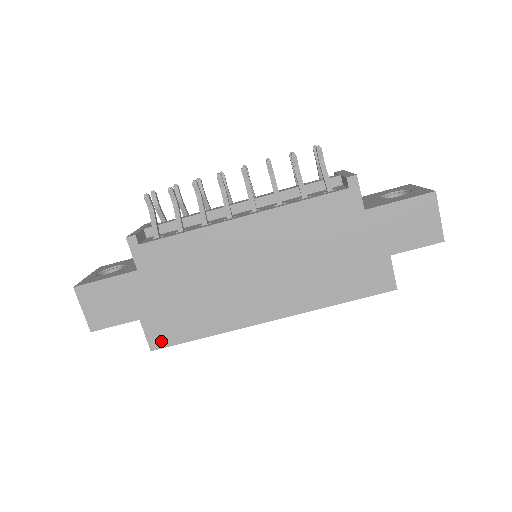
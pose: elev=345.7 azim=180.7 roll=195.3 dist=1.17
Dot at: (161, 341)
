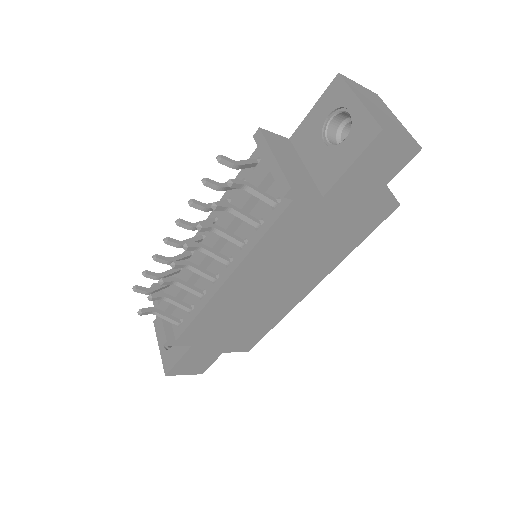
Dot at: (248, 346)
